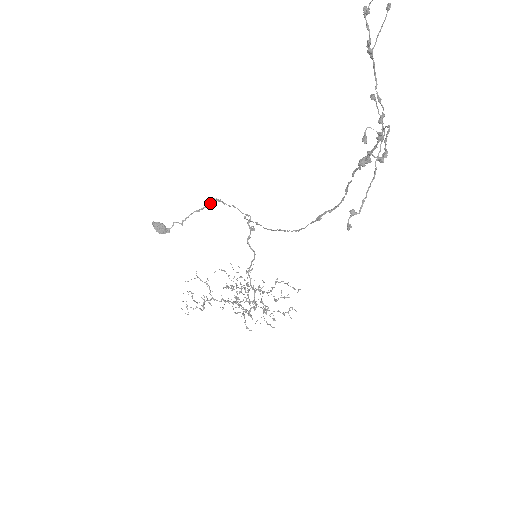
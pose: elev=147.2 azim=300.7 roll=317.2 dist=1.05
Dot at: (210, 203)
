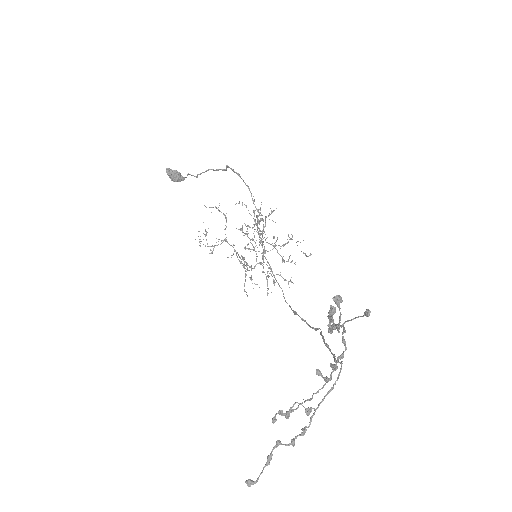
Dot at: (226, 169)
